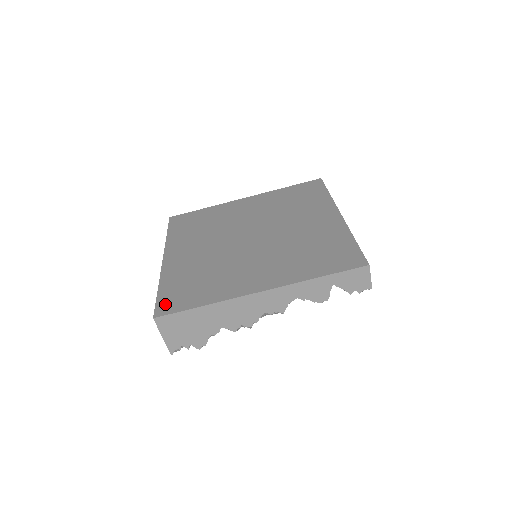
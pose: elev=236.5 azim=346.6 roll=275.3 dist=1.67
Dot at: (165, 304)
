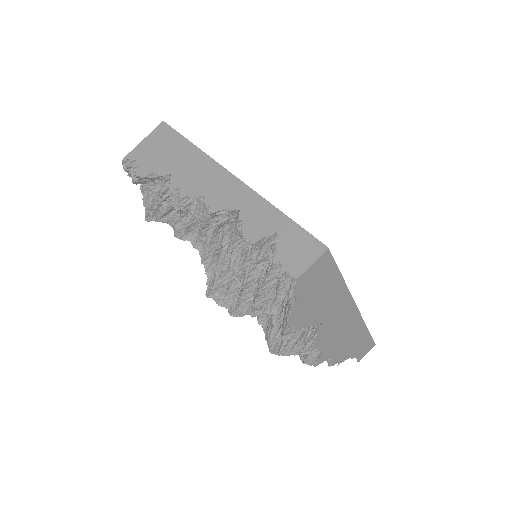
Dot at: occluded
